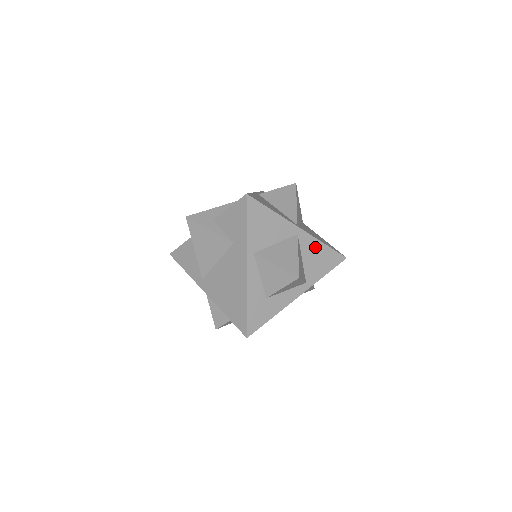
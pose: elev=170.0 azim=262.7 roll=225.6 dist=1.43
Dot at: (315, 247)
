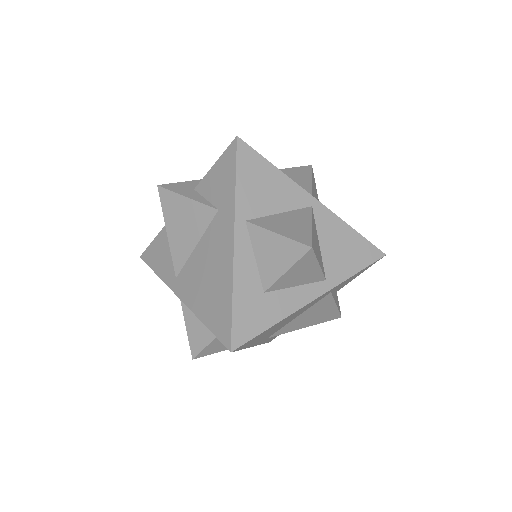
Dot at: (338, 230)
